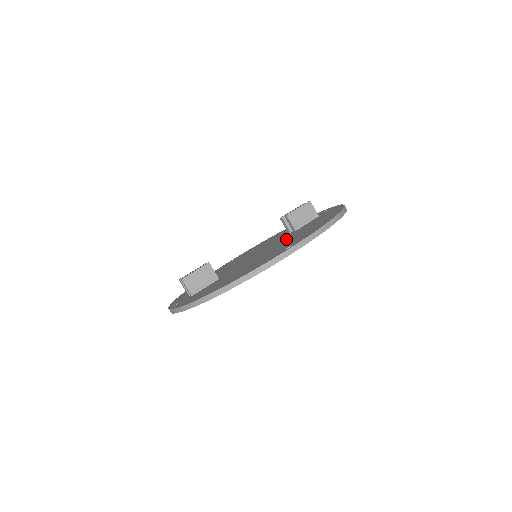
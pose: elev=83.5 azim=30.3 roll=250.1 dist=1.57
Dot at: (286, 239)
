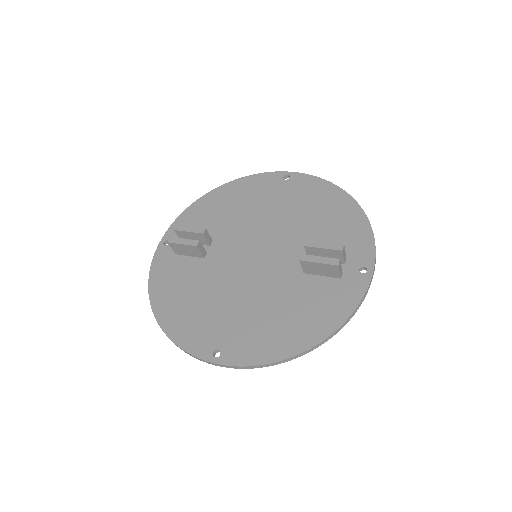
Dot at: (270, 292)
